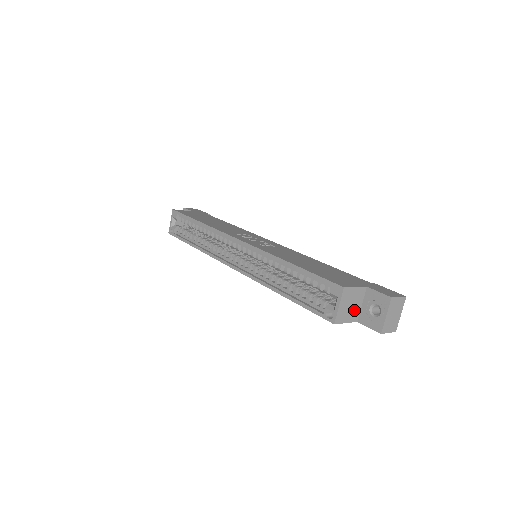
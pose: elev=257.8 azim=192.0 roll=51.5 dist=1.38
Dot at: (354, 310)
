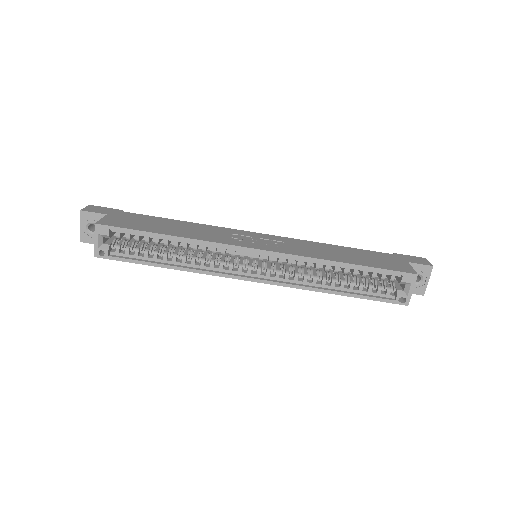
Dot at: occluded
